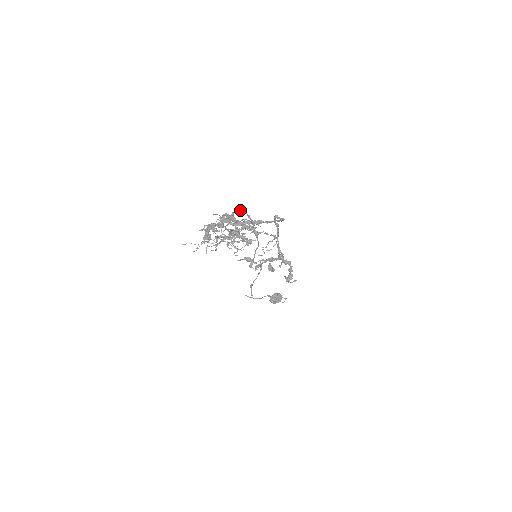
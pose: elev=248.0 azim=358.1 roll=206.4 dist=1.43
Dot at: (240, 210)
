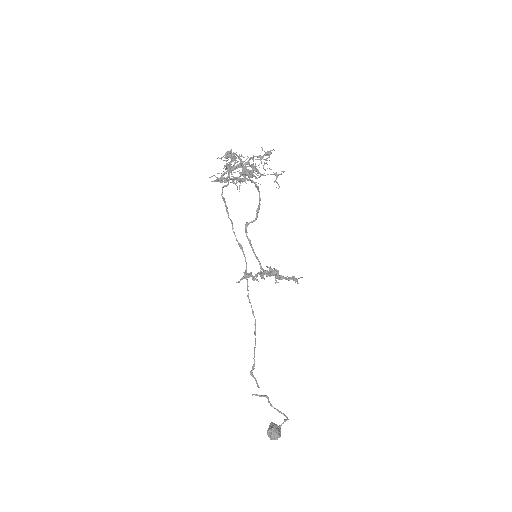
Dot at: (223, 198)
